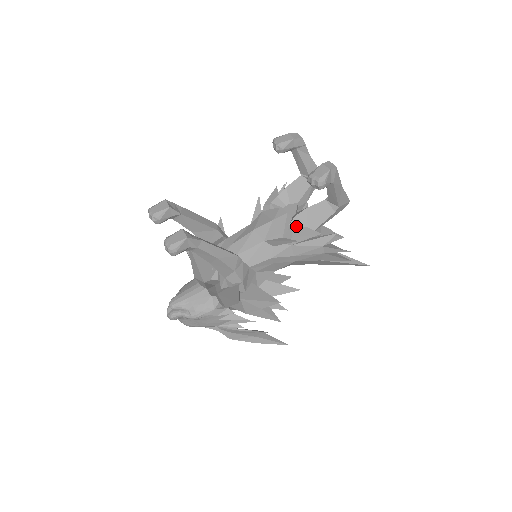
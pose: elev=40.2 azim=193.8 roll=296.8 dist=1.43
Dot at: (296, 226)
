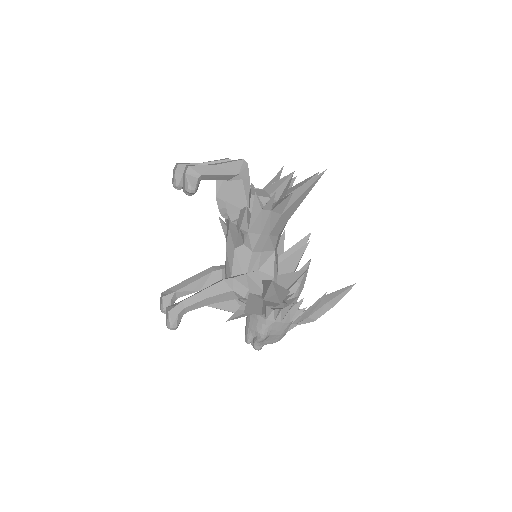
Dot at: (235, 218)
